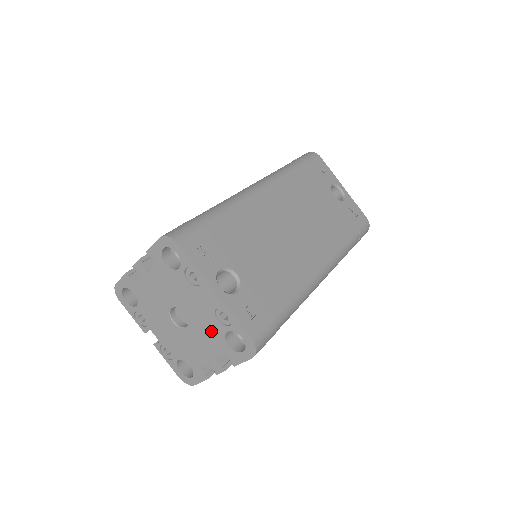
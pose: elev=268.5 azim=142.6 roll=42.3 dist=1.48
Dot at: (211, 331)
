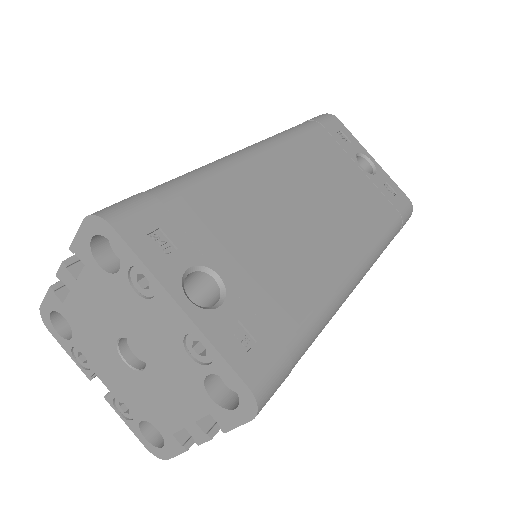
Dot at: (181, 375)
